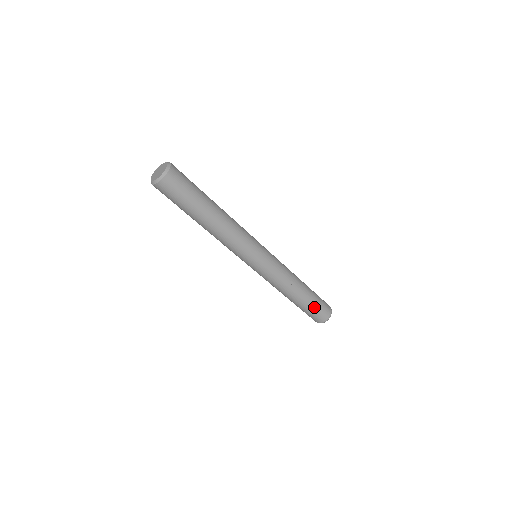
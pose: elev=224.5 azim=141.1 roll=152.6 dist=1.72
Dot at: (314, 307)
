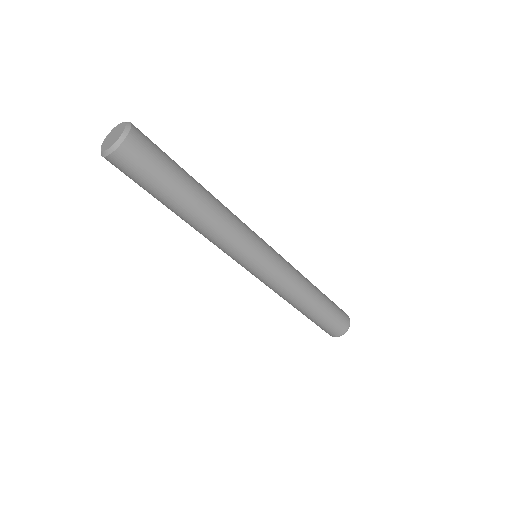
Dot at: (325, 322)
